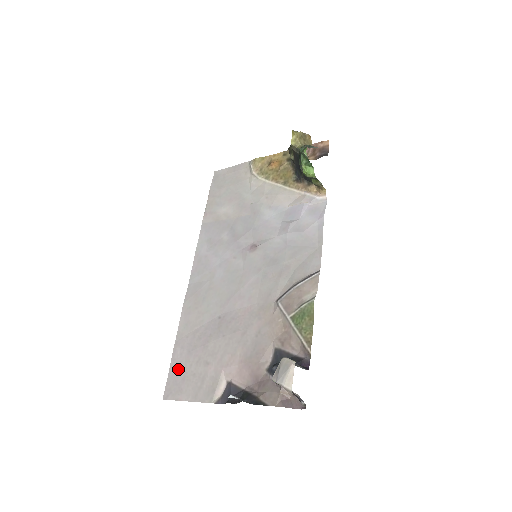
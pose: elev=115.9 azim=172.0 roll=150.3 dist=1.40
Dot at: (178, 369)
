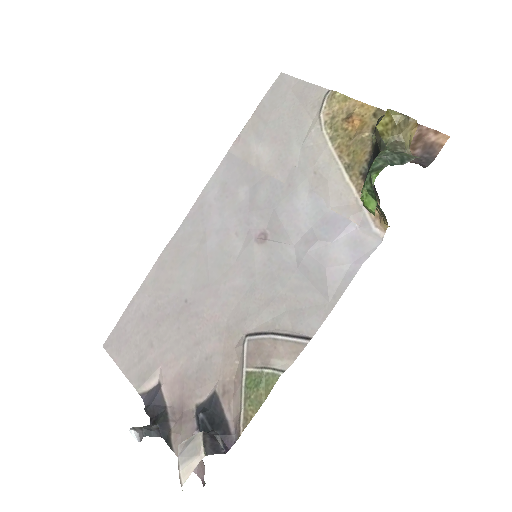
Dot at: (126, 326)
